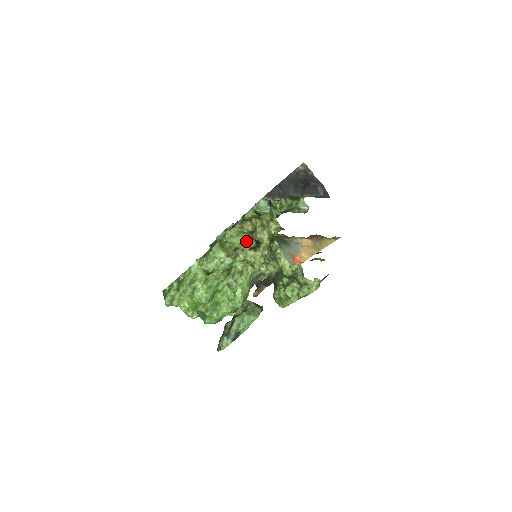
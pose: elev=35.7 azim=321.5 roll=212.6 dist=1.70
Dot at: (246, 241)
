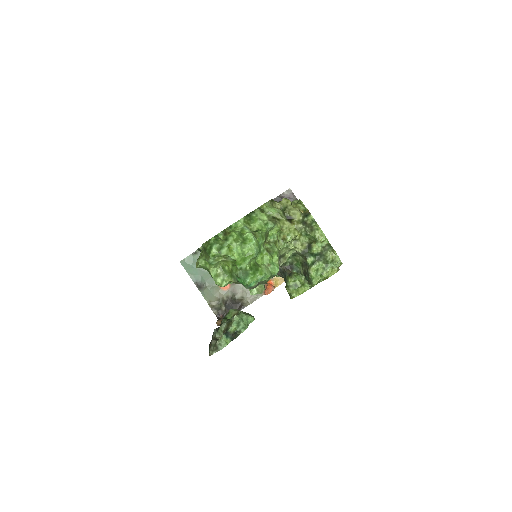
Dot at: (282, 213)
